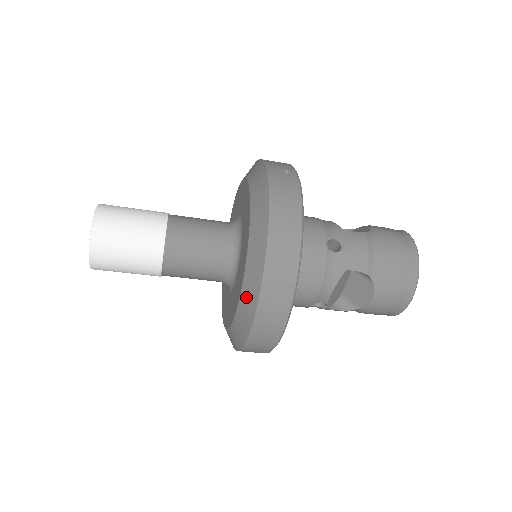
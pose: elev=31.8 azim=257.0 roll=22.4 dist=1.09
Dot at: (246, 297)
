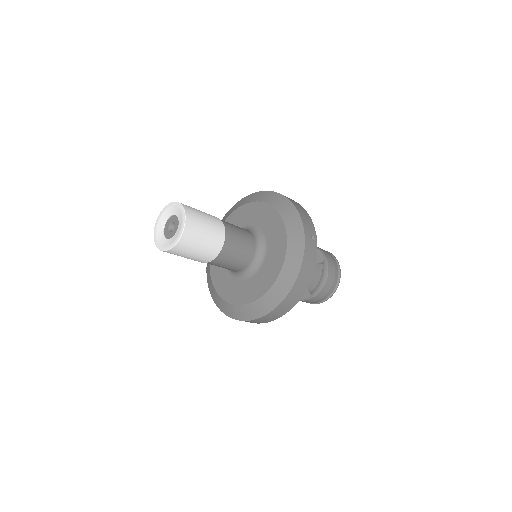
Dot at: (257, 307)
